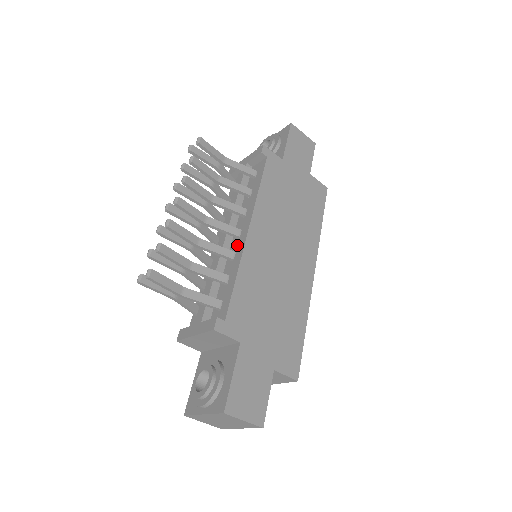
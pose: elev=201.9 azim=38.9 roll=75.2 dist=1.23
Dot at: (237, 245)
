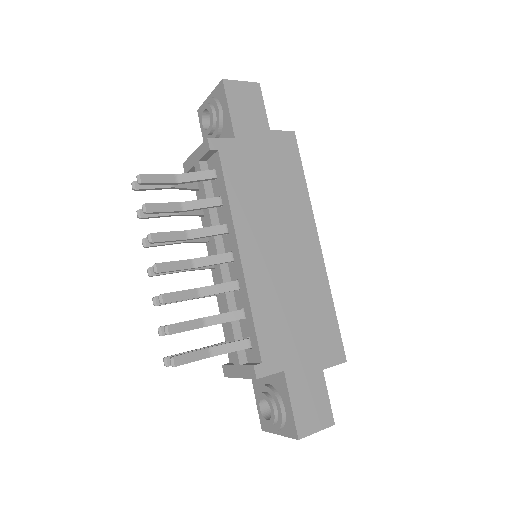
Dot at: (235, 271)
